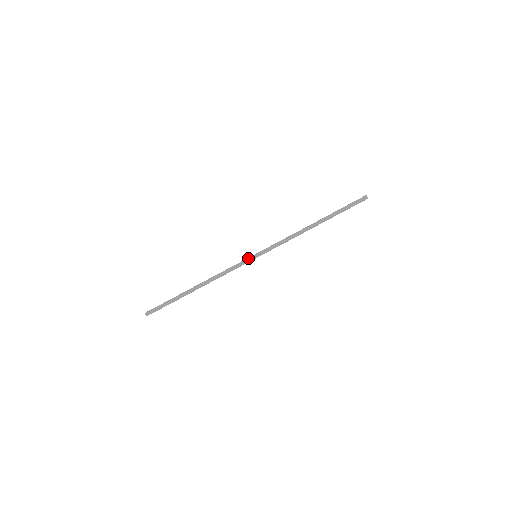
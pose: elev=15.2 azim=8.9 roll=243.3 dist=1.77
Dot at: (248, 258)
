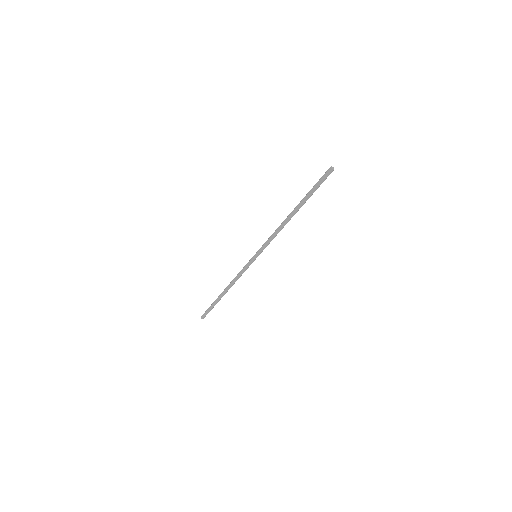
Dot at: (250, 261)
